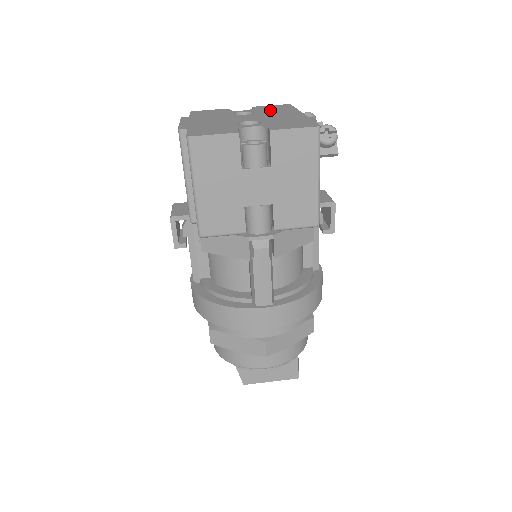
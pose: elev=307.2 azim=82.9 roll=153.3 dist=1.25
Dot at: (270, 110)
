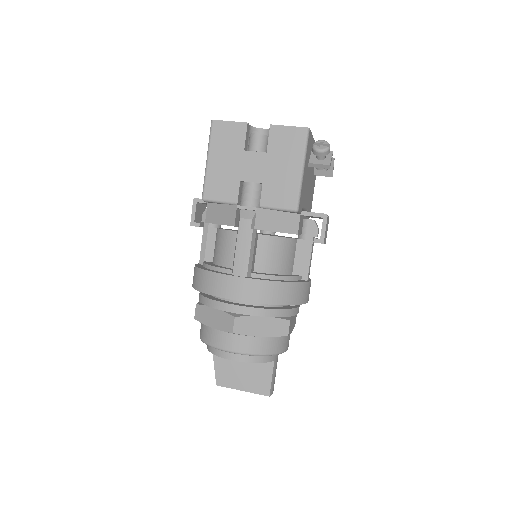
Dot at: occluded
